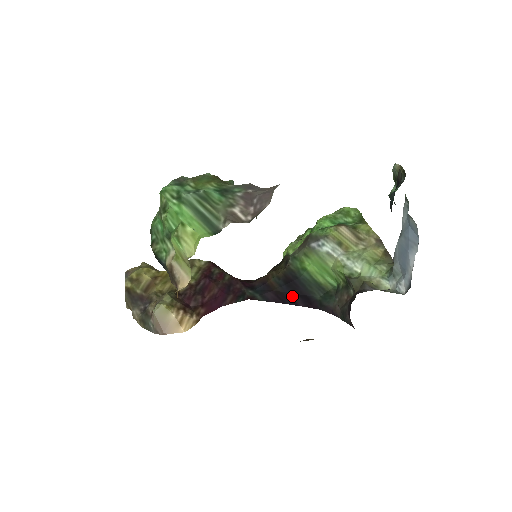
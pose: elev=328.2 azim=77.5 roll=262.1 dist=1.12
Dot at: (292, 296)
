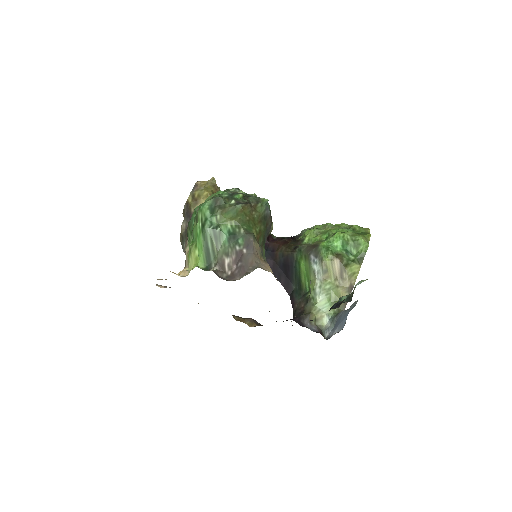
Dot at: (281, 274)
